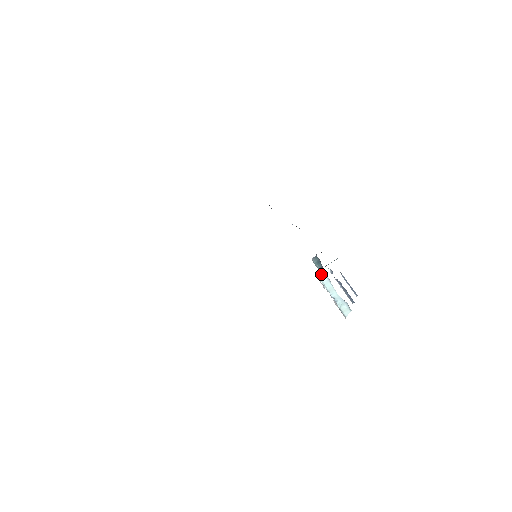
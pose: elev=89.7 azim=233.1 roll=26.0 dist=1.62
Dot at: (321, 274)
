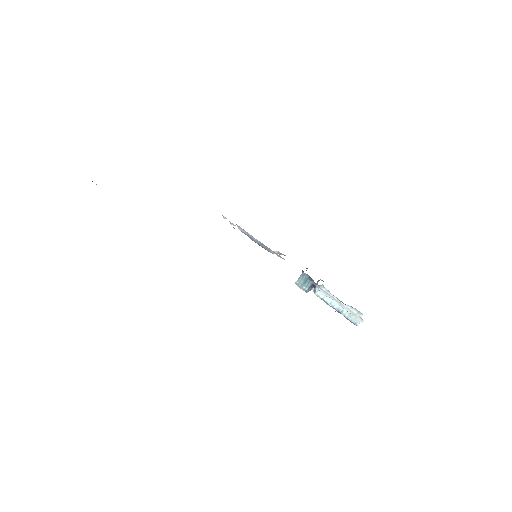
Dot at: (316, 288)
